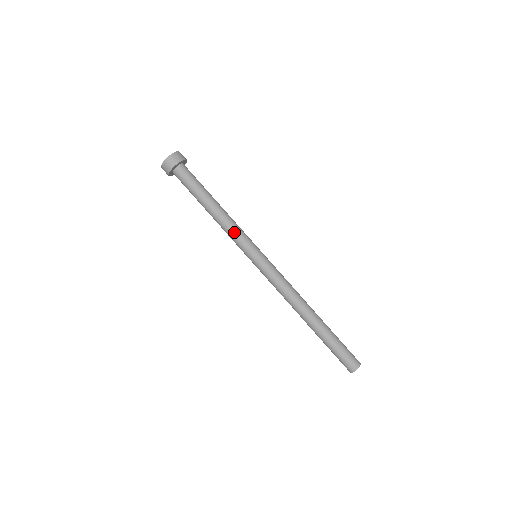
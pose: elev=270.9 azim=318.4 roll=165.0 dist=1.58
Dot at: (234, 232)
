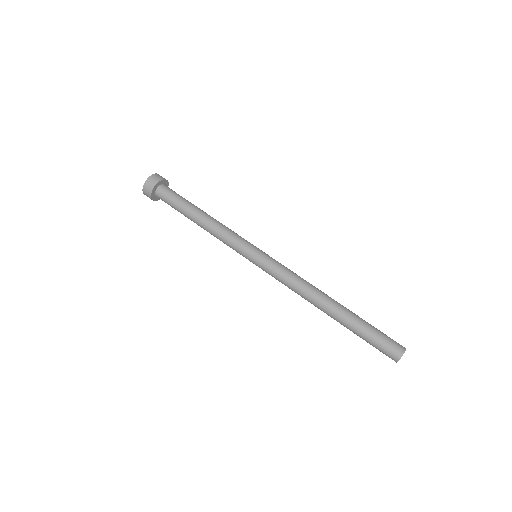
Dot at: (230, 232)
